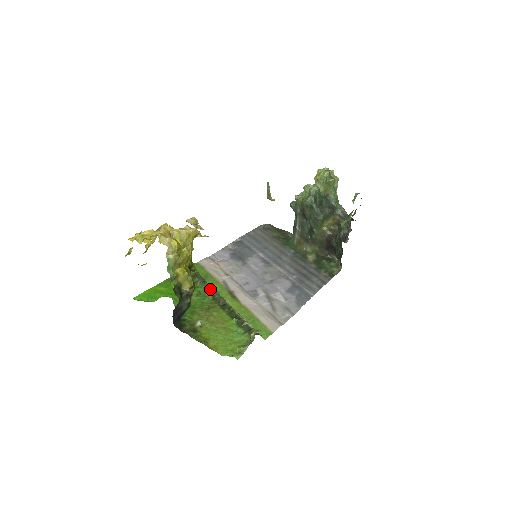
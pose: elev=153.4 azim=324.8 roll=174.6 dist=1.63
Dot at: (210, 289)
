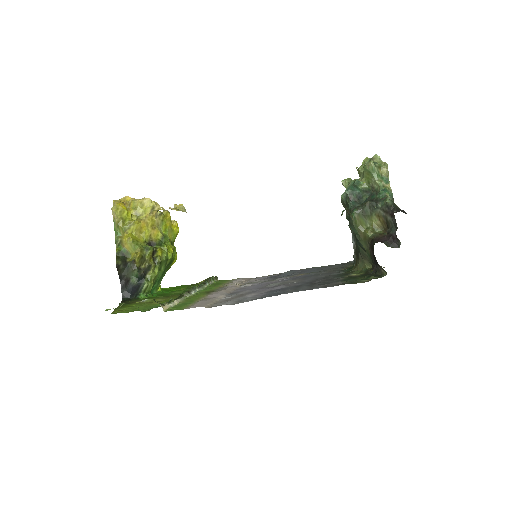
Dot at: occluded
